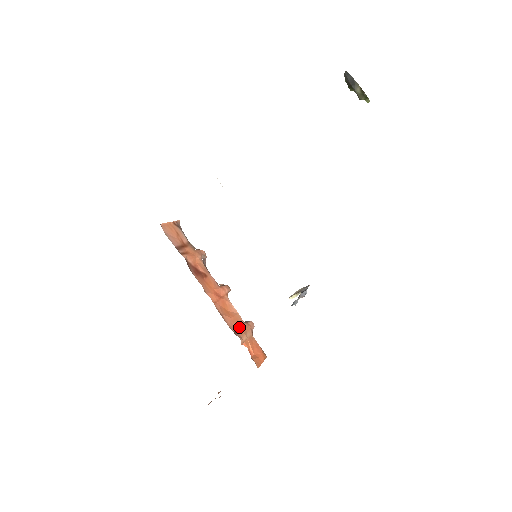
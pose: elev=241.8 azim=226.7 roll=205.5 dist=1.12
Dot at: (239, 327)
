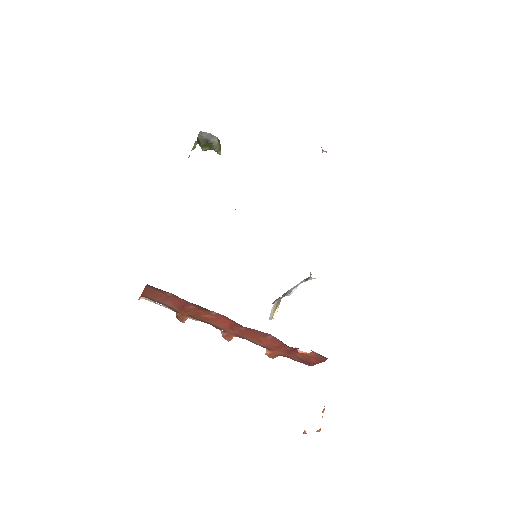
Dot at: occluded
